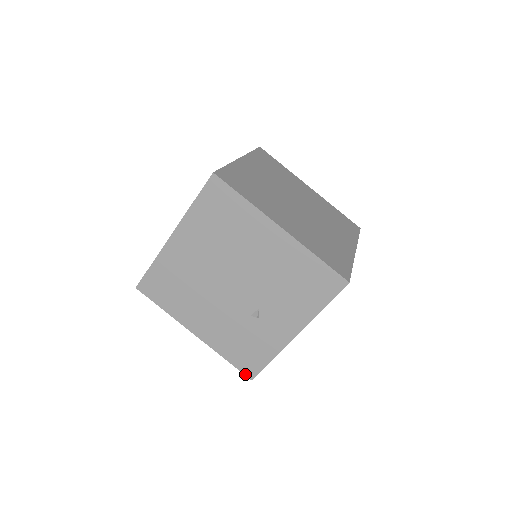
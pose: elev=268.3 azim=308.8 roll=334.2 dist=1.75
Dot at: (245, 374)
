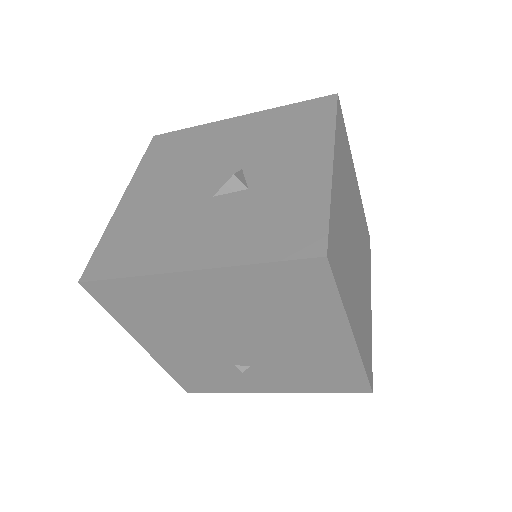
Dot at: (183, 387)
